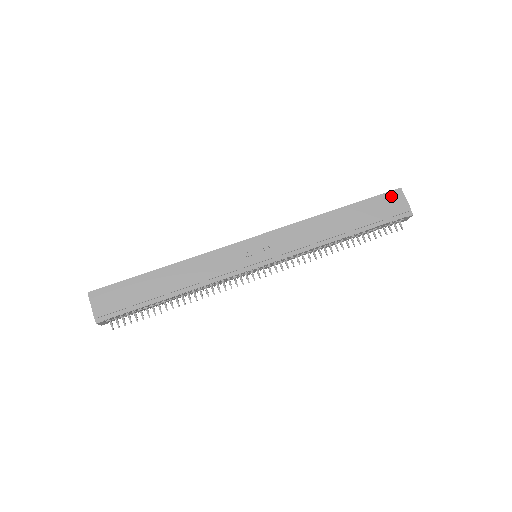
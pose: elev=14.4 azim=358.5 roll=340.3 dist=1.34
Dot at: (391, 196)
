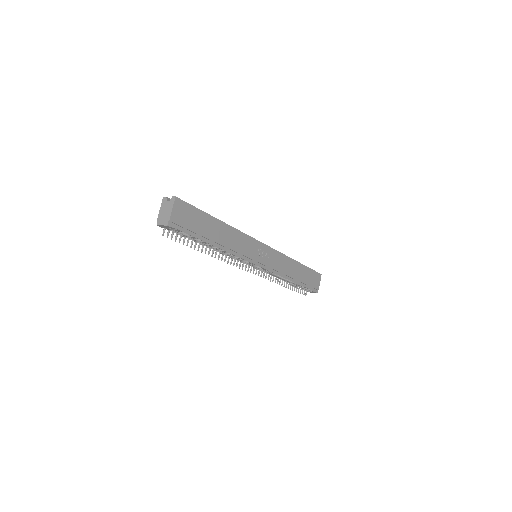
Dot at: (317, 275)
